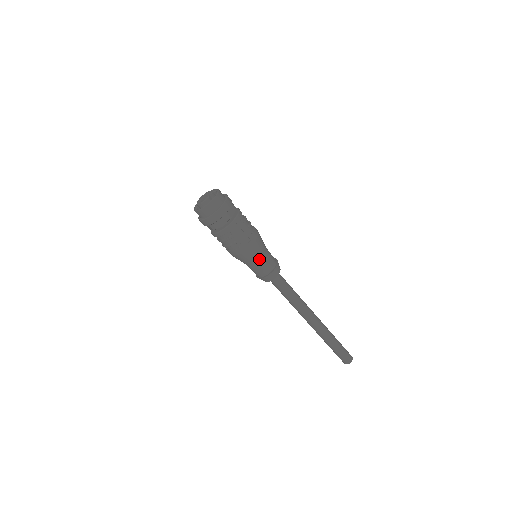
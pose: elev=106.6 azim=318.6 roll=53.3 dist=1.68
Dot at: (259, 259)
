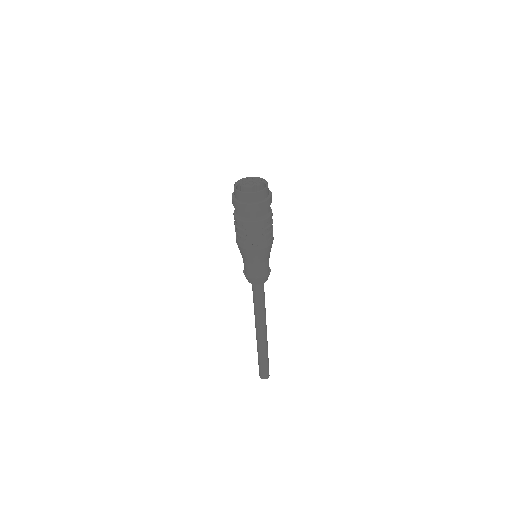
Dot at: (253, 263)
